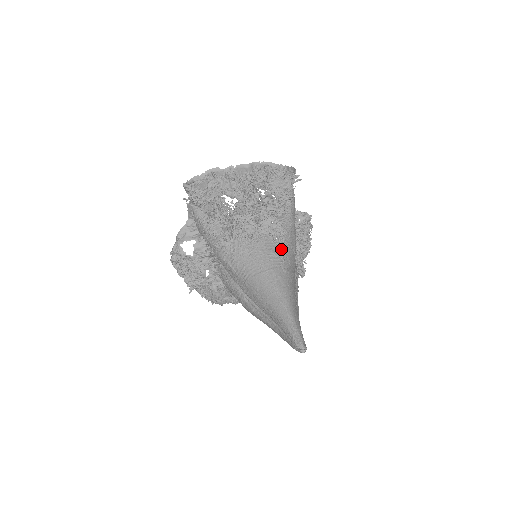
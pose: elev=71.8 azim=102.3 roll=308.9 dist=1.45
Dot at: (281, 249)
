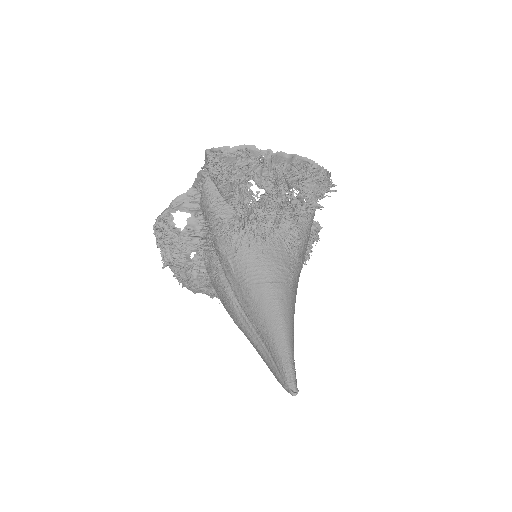
Dot at: (292, 262)
